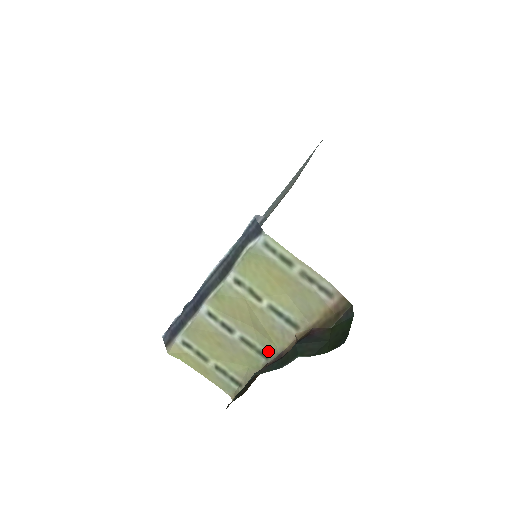
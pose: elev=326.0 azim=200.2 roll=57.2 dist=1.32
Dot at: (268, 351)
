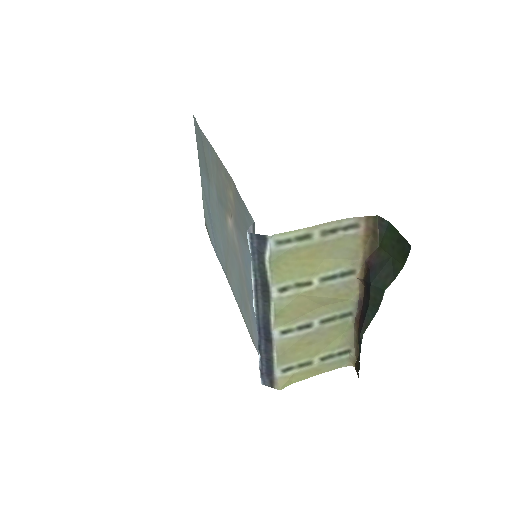
Dot at: (347, 309)
